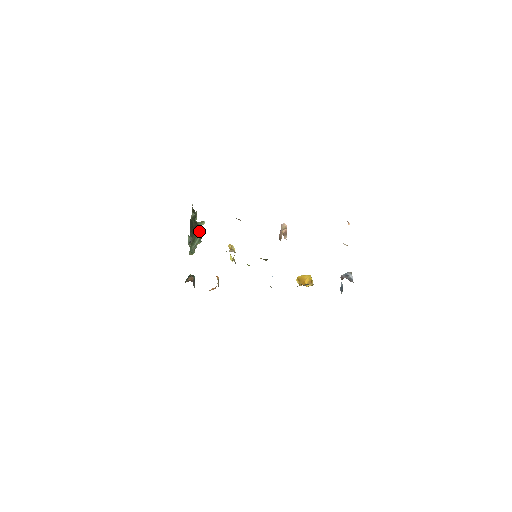
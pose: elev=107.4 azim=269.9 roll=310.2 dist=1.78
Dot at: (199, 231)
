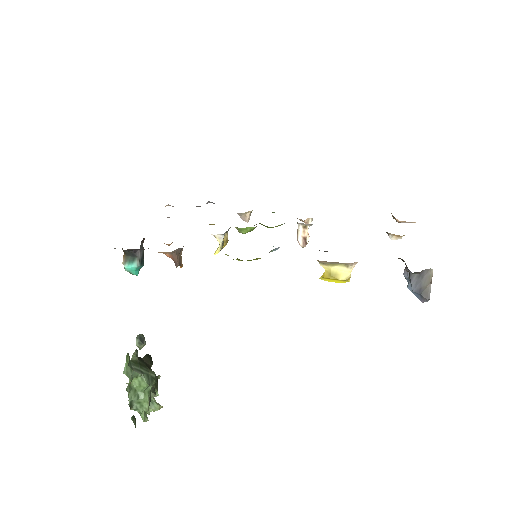
Dot at: (151, 388)
